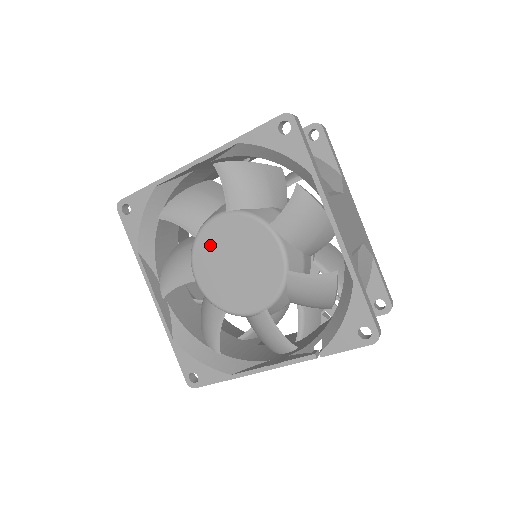
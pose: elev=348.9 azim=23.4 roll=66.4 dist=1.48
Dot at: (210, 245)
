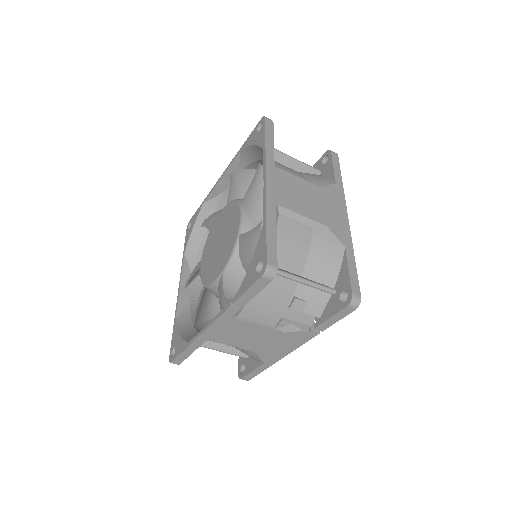
Dot at: (213, 233)
